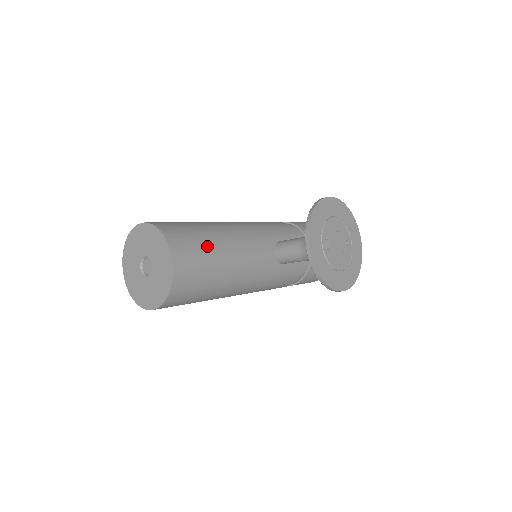
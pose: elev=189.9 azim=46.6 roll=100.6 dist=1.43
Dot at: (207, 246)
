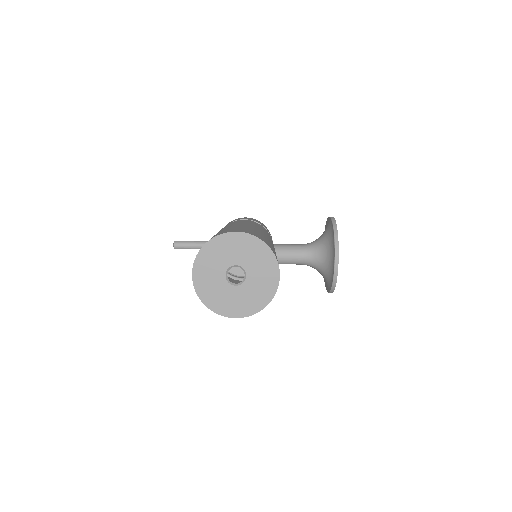
Dot at: (276, 256)
